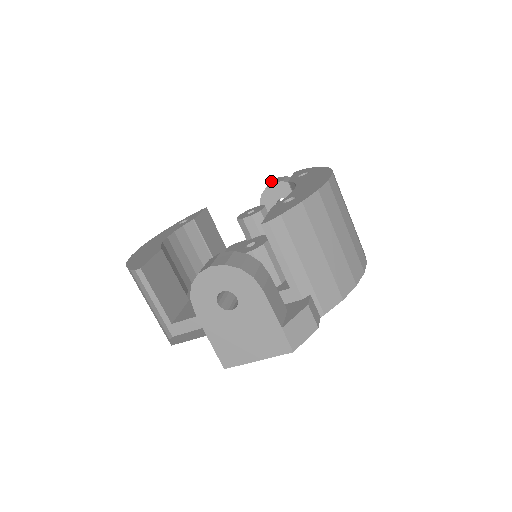
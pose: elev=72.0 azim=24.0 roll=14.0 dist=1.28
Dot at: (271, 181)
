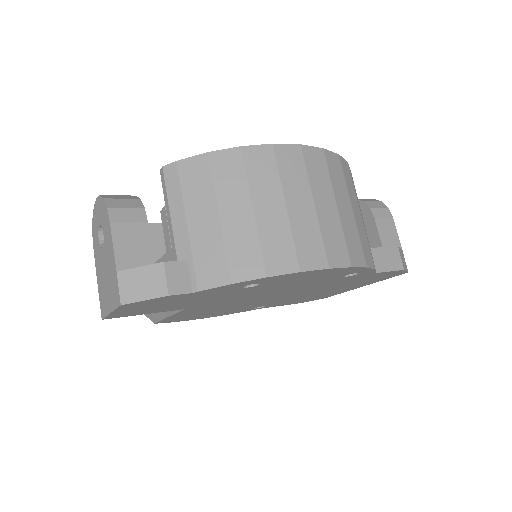
Dot at: occluded
